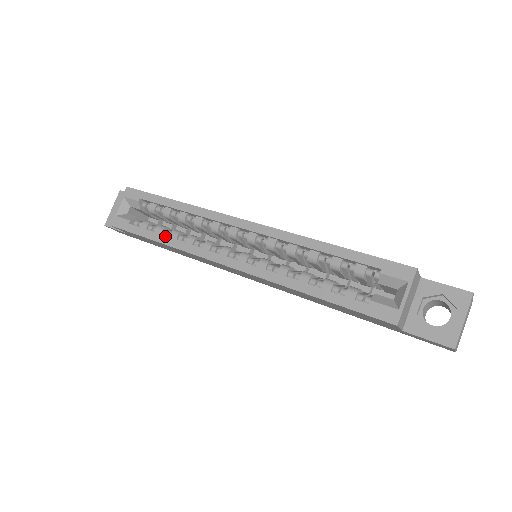
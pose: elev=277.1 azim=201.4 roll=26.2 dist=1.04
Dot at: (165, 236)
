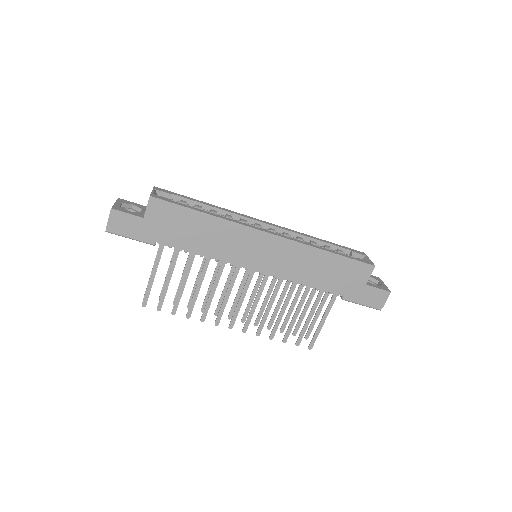
Dot at: occluded
